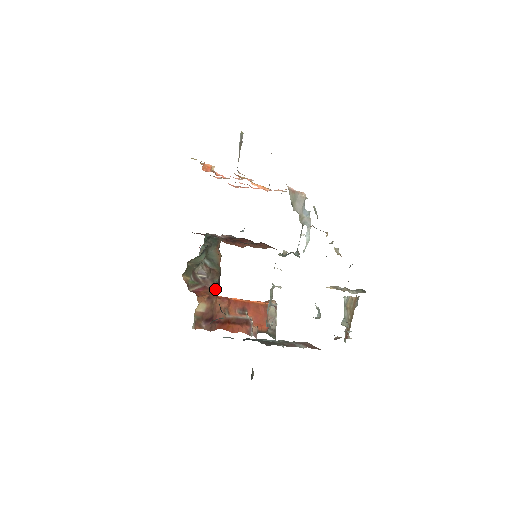
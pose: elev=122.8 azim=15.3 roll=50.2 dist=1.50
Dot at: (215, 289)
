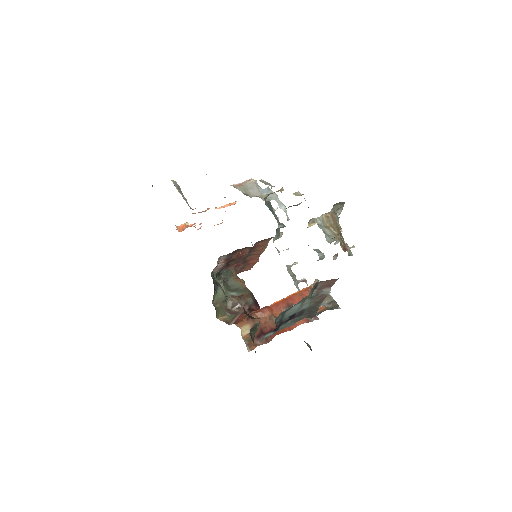
Dot at: (254, 309)
